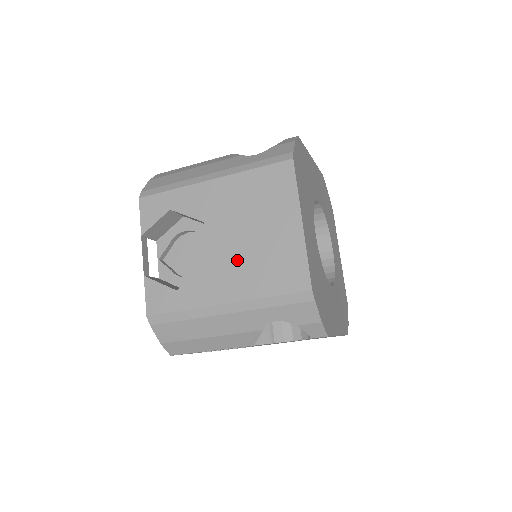
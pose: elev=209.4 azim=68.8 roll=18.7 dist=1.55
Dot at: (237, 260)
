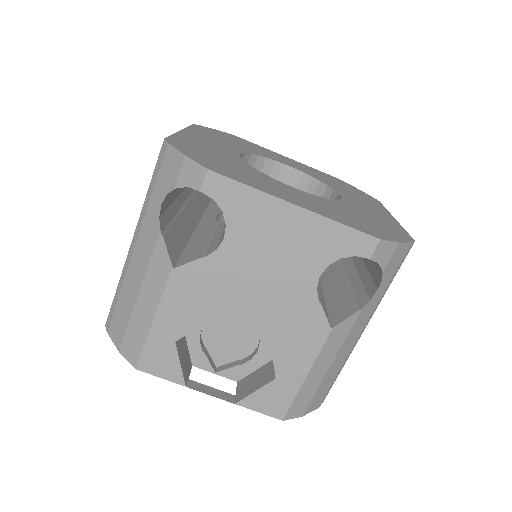
Dot at: occluded
